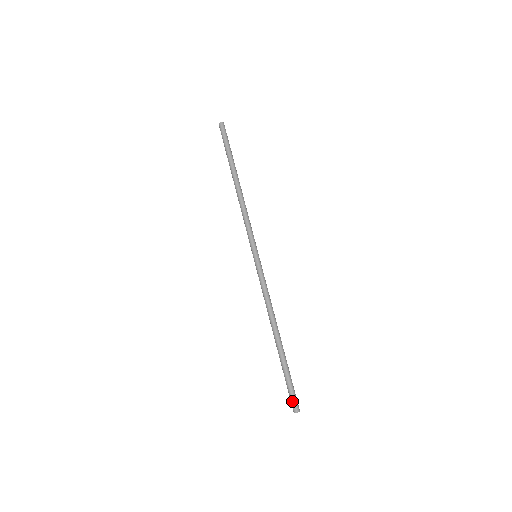
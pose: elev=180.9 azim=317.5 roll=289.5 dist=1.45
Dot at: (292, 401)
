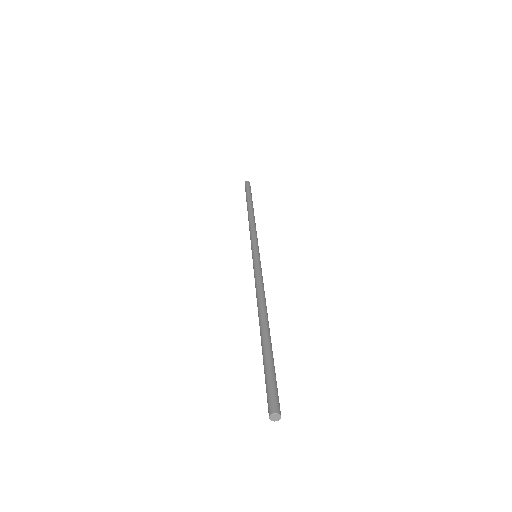
Dot at: (267, 398)
